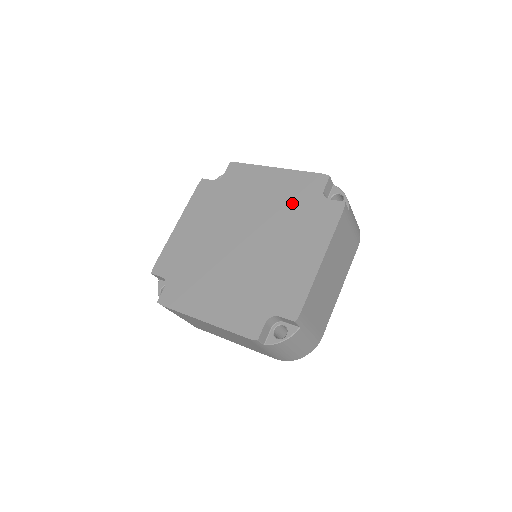
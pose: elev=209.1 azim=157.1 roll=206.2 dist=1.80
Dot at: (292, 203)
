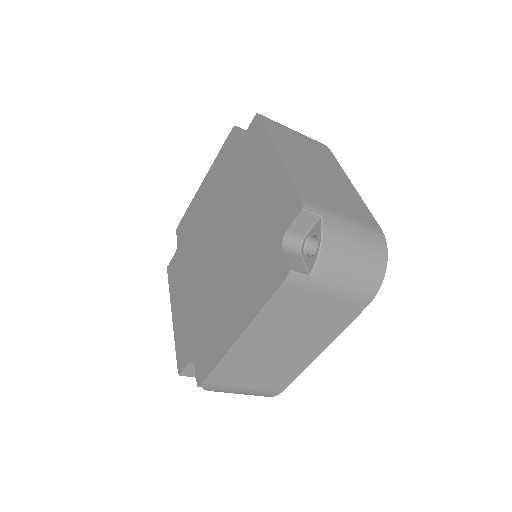
Dot at: (227, 174)
